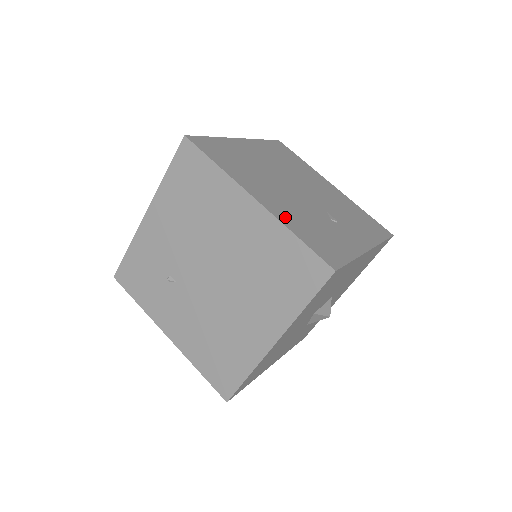
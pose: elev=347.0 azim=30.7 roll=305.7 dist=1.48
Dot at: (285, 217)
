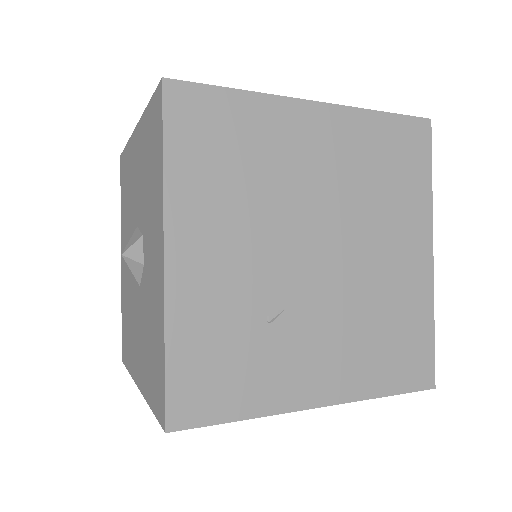
Dot at: occluded
